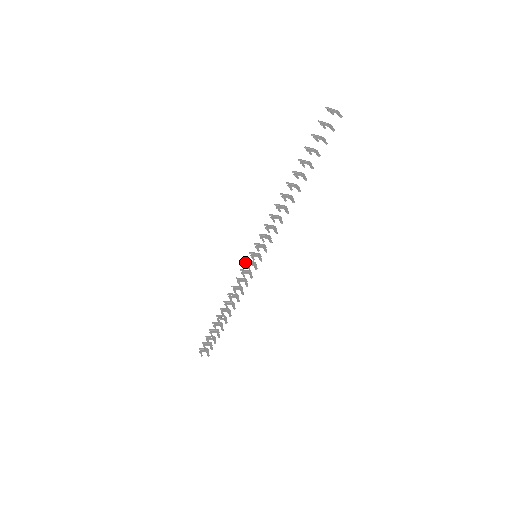
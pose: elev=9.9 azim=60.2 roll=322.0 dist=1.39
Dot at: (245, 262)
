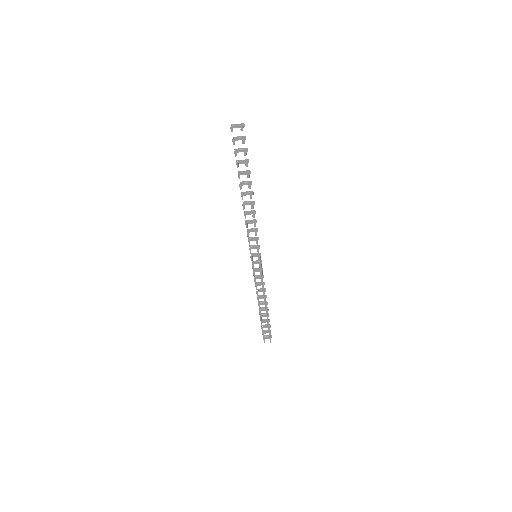
Dot at: (252, 262)
